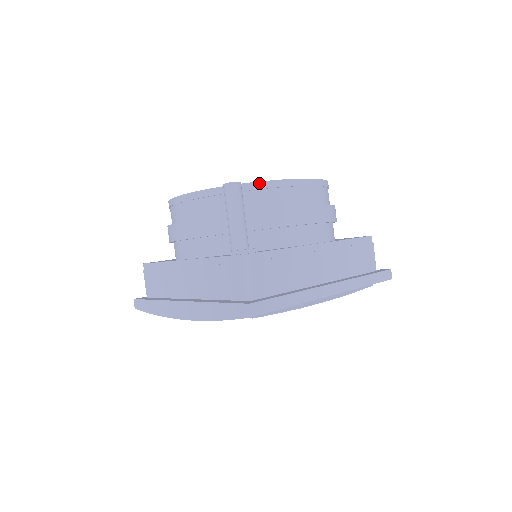
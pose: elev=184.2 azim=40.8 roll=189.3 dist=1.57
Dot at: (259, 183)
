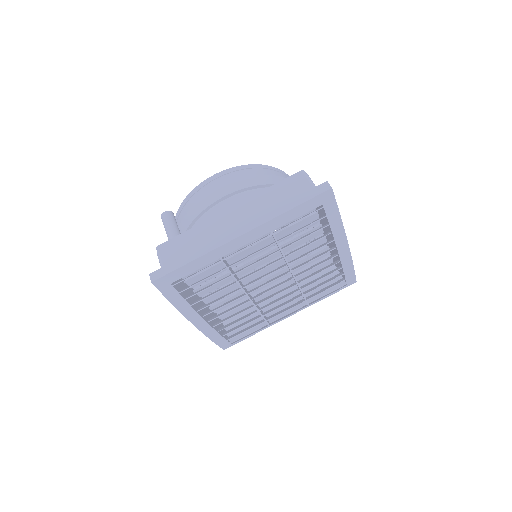
Dot at: (183, 203)
